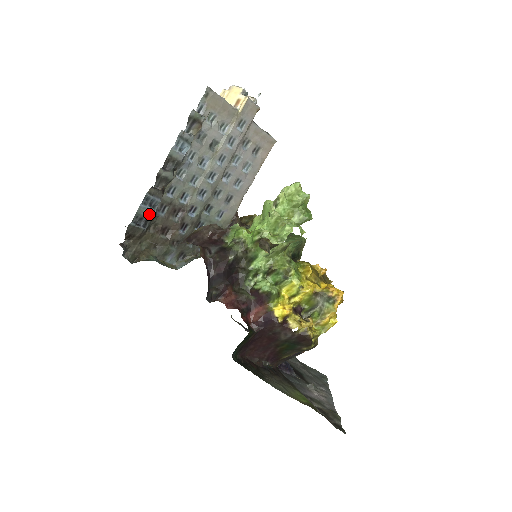
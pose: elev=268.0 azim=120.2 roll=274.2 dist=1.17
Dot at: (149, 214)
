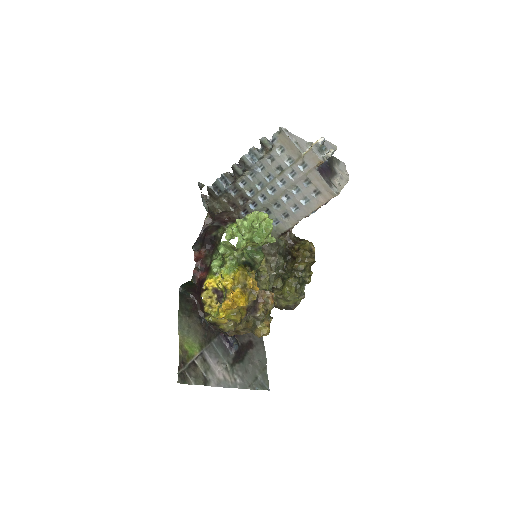
Dot at: (222, 187)
